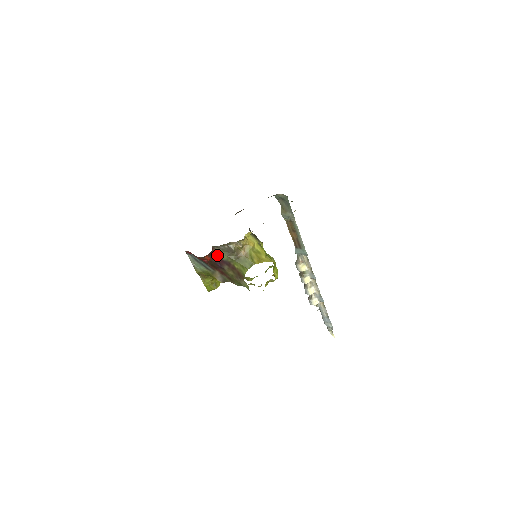
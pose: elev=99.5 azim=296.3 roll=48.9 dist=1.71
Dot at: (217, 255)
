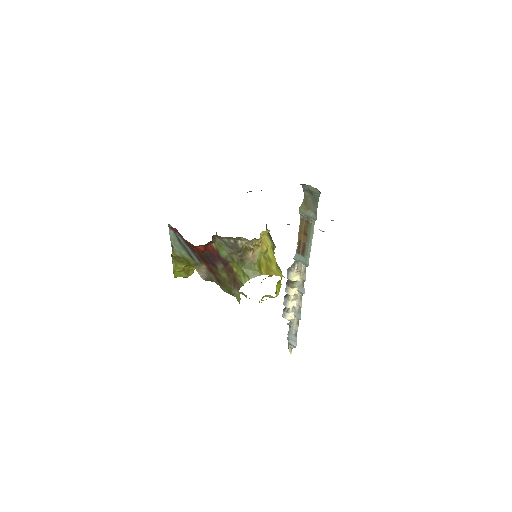
Dot at: (214, 247)
